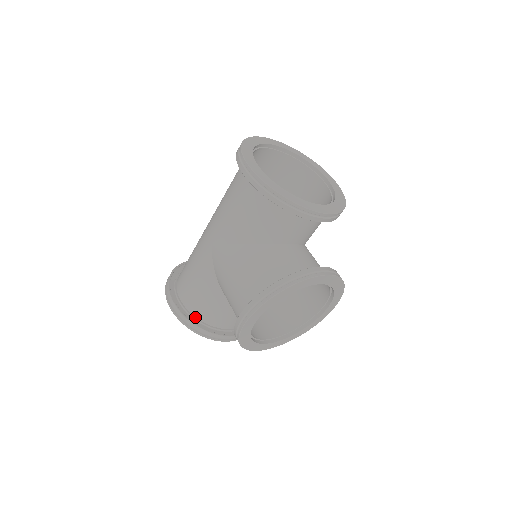
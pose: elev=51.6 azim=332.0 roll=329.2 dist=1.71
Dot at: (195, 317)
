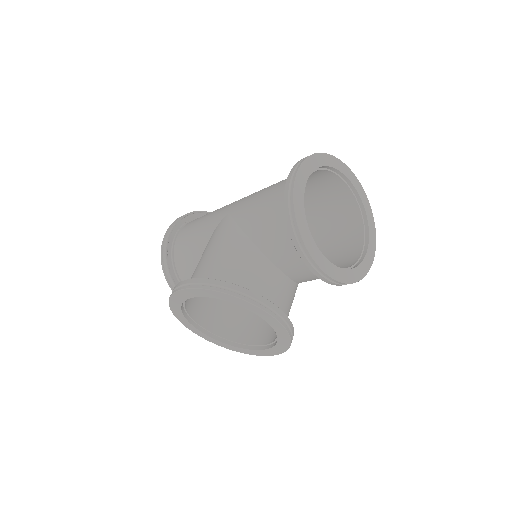
Dot at: (174, 258)
